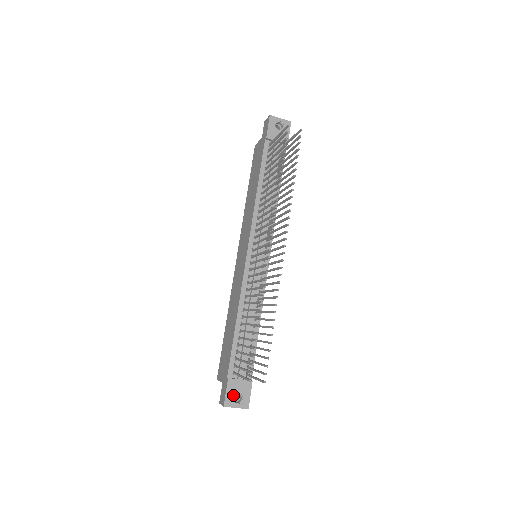
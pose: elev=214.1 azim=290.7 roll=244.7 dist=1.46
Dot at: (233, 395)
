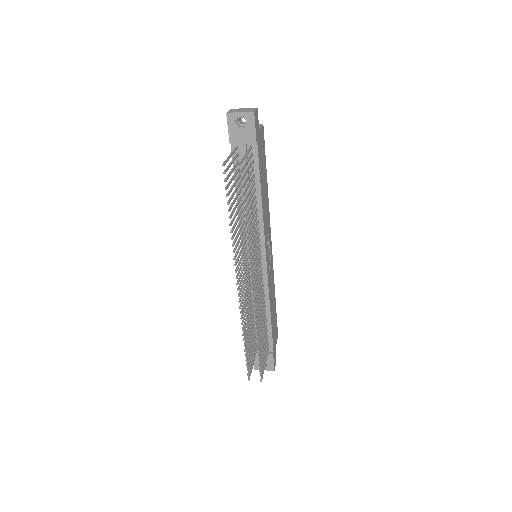
Dot at: occluded
